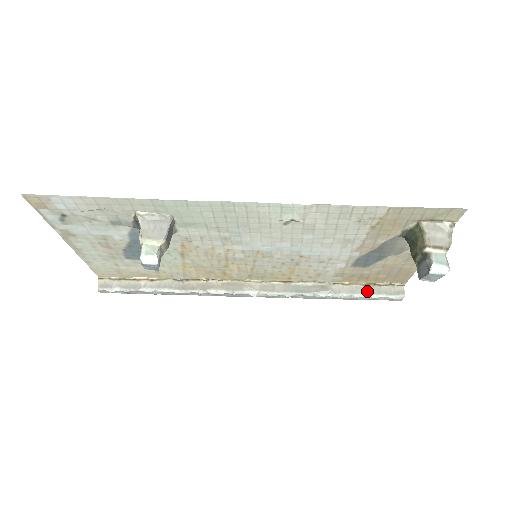
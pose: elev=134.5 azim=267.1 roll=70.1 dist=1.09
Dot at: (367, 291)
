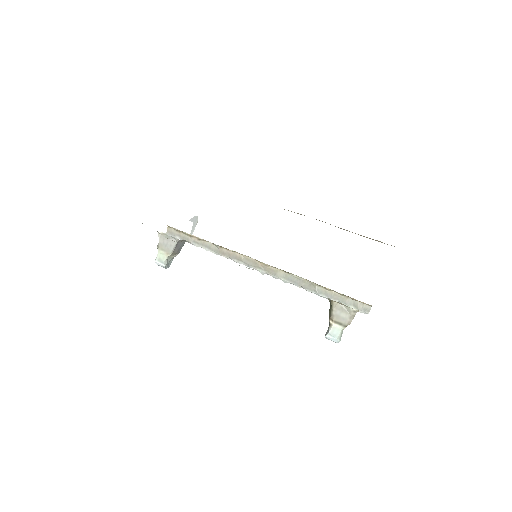
Dot at: (341, 300)
